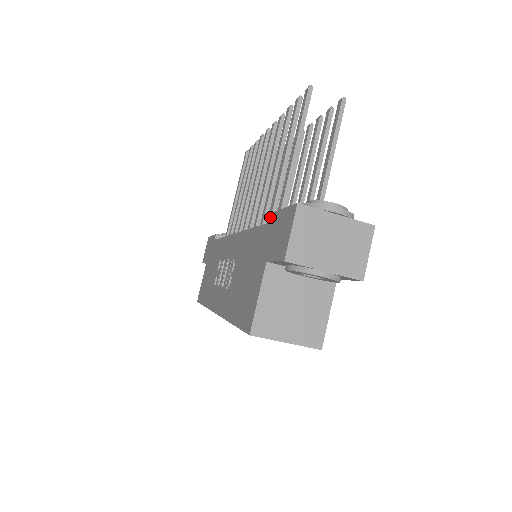
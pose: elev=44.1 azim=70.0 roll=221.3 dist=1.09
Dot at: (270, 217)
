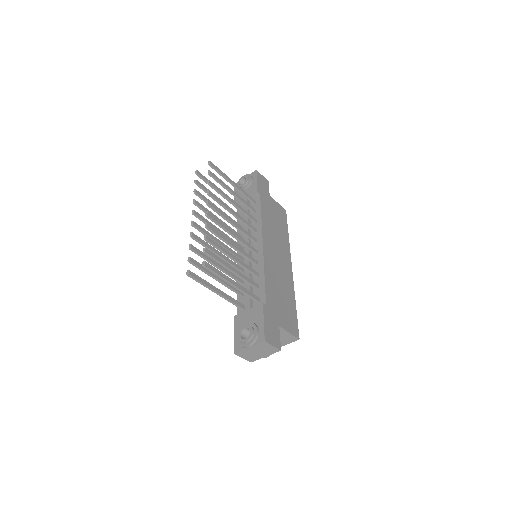
Dot at: (235, 321)
